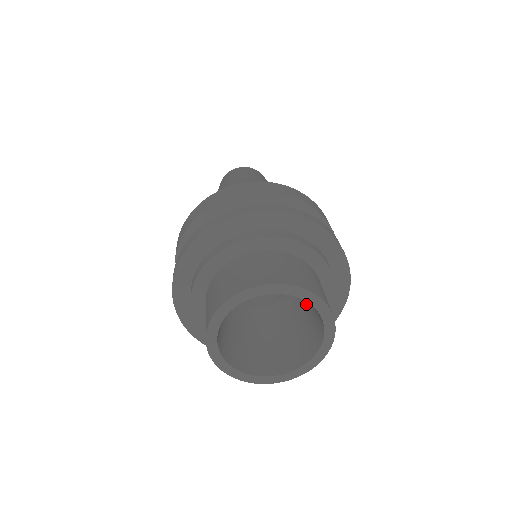
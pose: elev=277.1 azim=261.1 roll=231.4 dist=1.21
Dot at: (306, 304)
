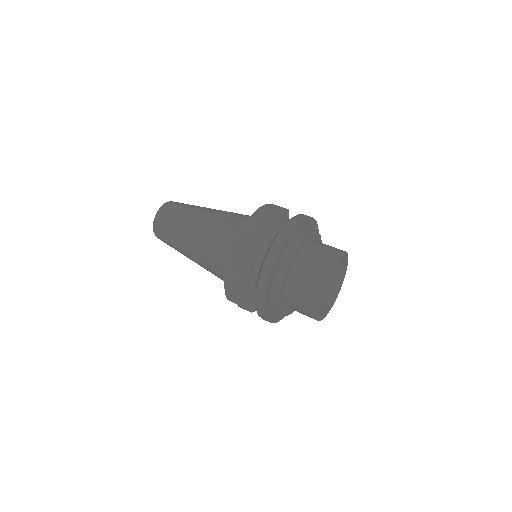
Dot at: occluded
